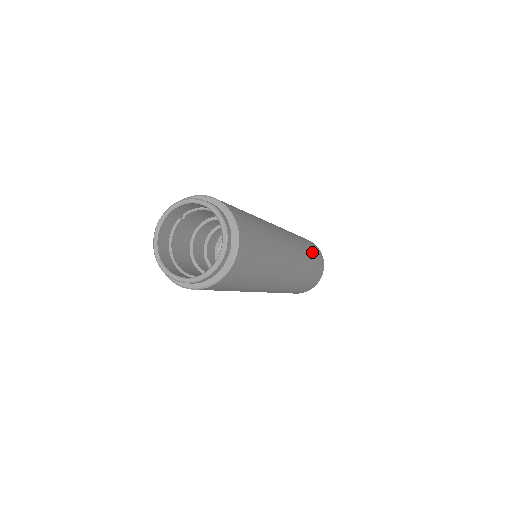
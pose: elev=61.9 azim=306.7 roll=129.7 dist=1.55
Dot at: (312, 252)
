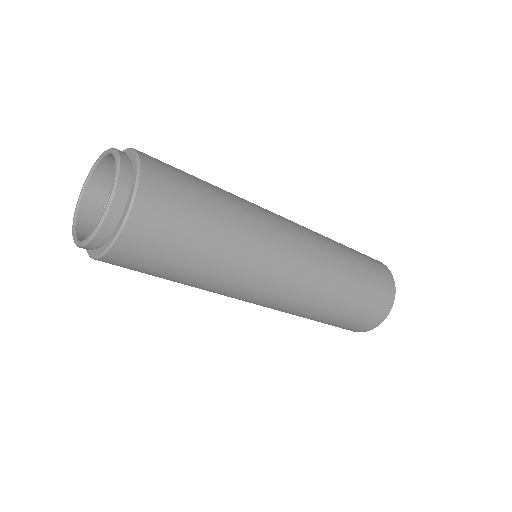
Dot at: (363, 276)
